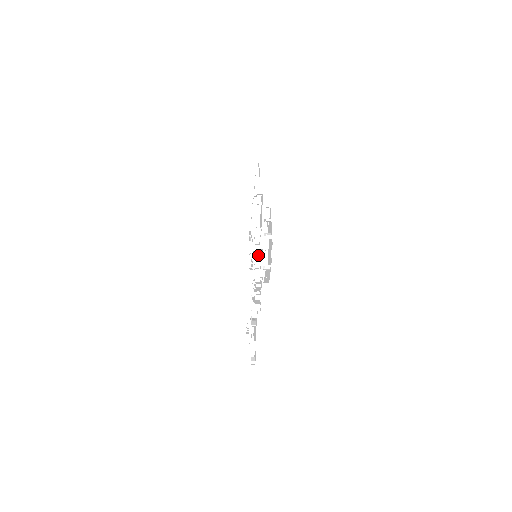
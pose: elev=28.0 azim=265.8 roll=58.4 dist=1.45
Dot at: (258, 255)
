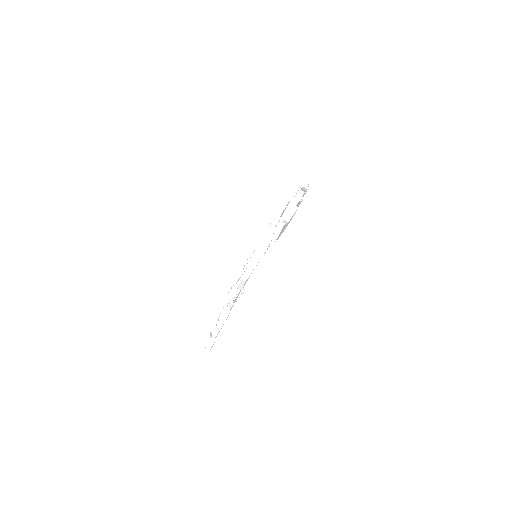
Dot at: (271, 231)
